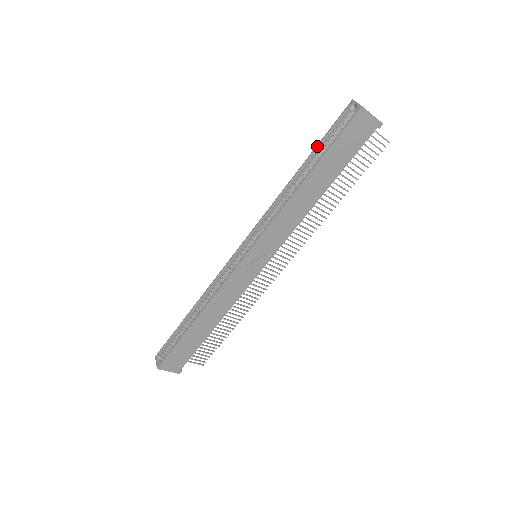
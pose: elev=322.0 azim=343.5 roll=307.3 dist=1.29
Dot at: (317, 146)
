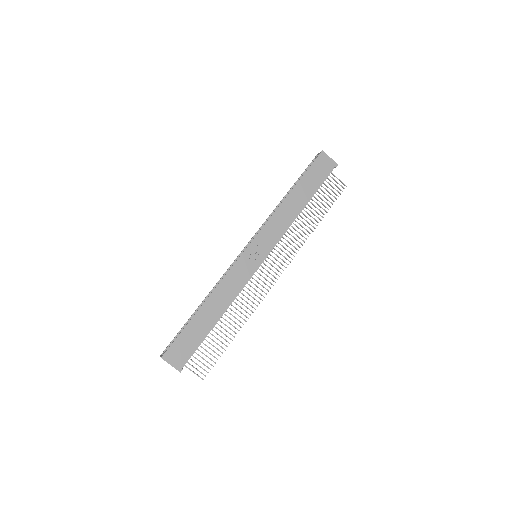
Dot at: (297, 180)
